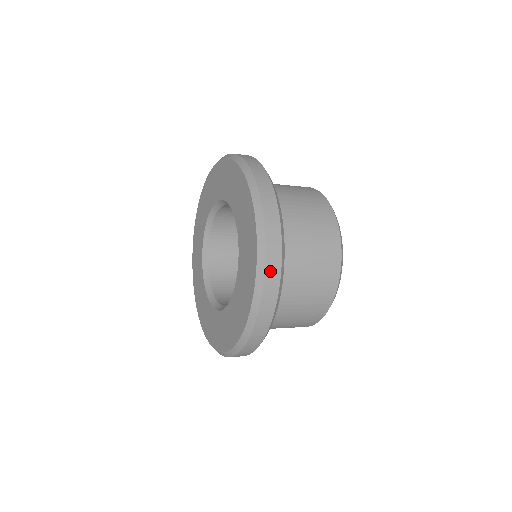
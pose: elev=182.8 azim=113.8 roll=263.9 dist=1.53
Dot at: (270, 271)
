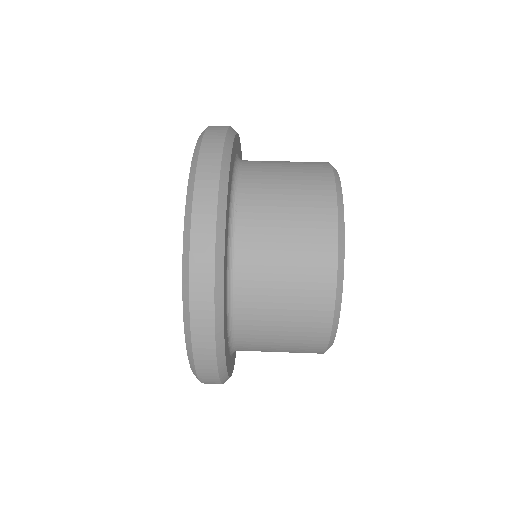
Dot at: occluded
